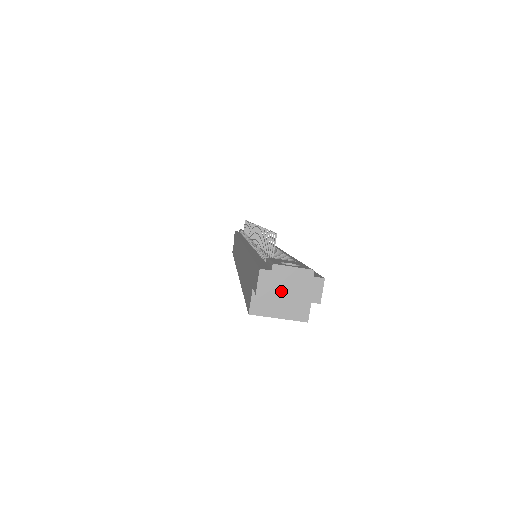
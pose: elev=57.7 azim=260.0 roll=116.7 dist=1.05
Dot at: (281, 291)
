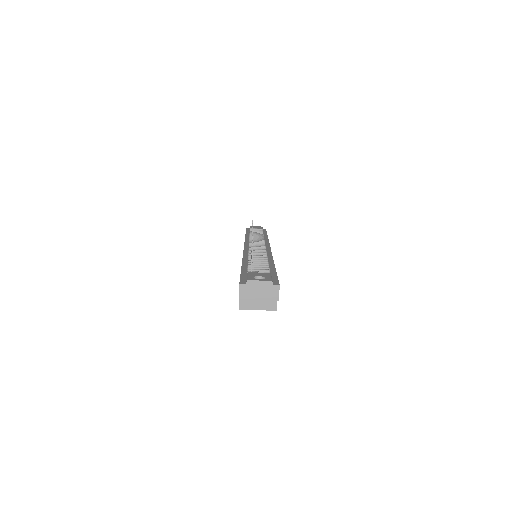
Dot at: (254, 296)
